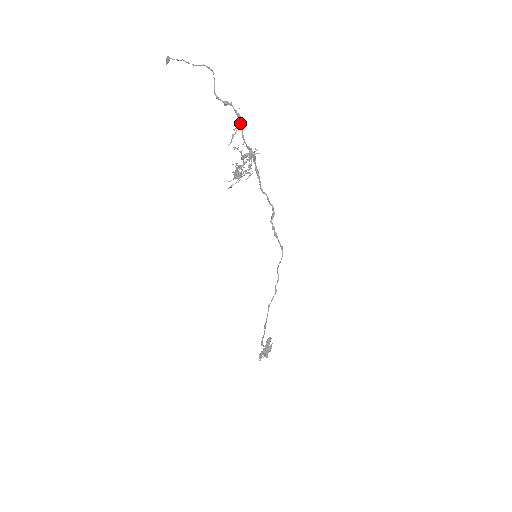
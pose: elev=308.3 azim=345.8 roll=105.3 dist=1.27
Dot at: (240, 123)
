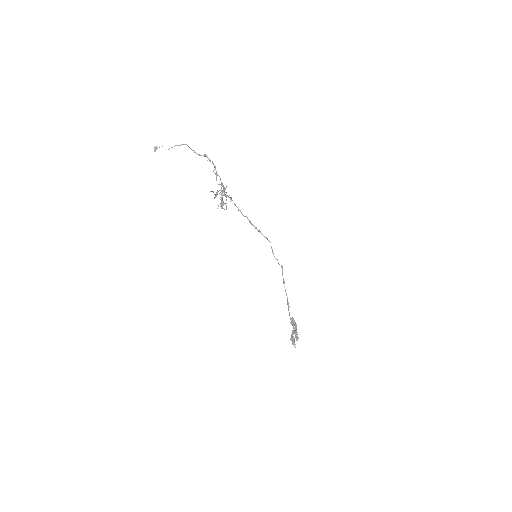
Dot at: (214, 166)
